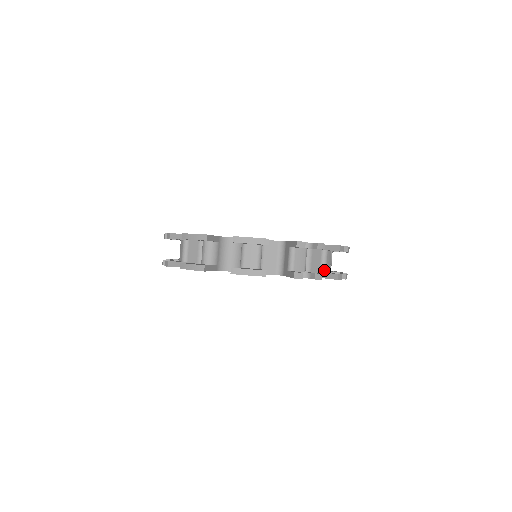
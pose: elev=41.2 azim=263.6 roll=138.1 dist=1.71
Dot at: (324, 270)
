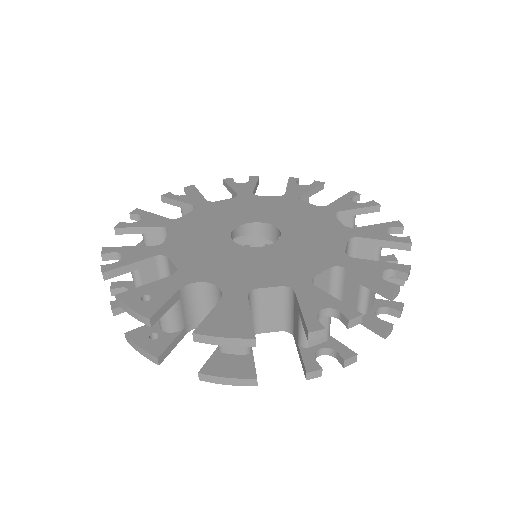
Dot at: (363, 312)
